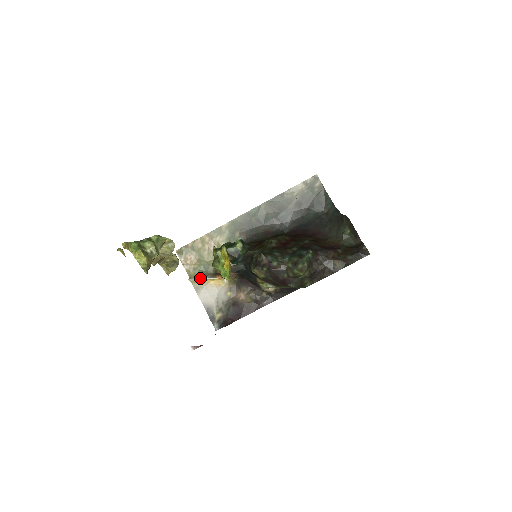
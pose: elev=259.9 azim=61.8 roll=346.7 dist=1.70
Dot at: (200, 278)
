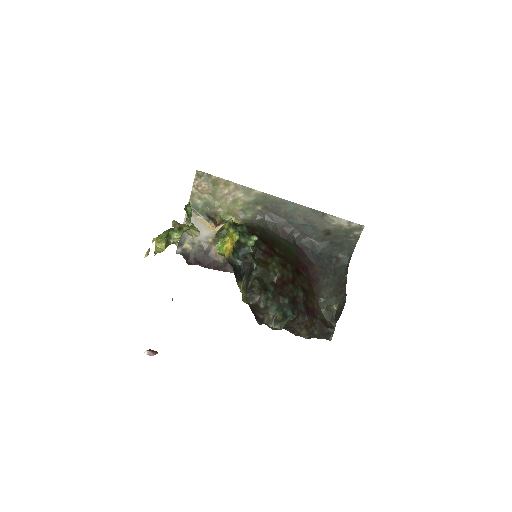
Dot at: (198, 213)
